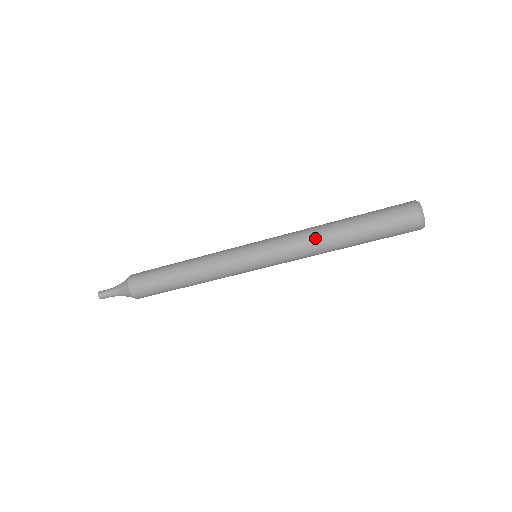
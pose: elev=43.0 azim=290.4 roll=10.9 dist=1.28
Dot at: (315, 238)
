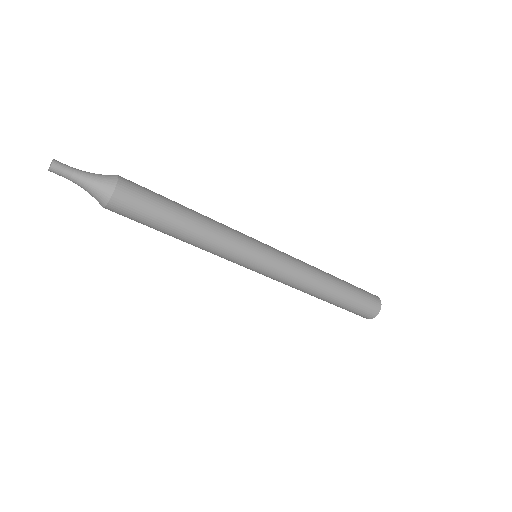
Dot at: (314, 285)
